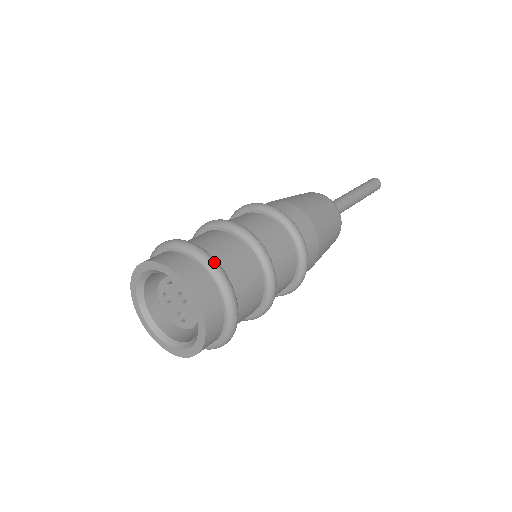
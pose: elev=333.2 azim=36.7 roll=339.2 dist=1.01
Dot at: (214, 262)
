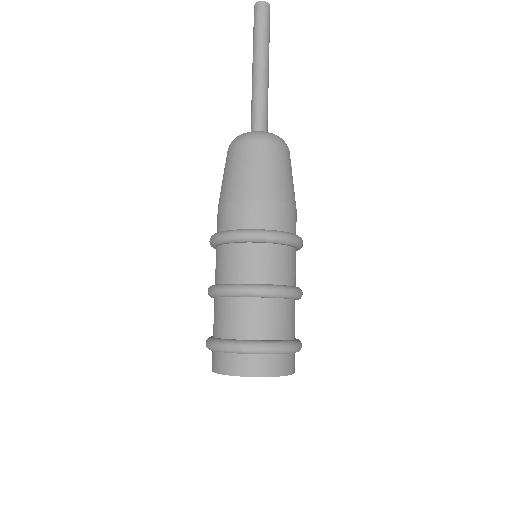
Dot at: (284, 347)
